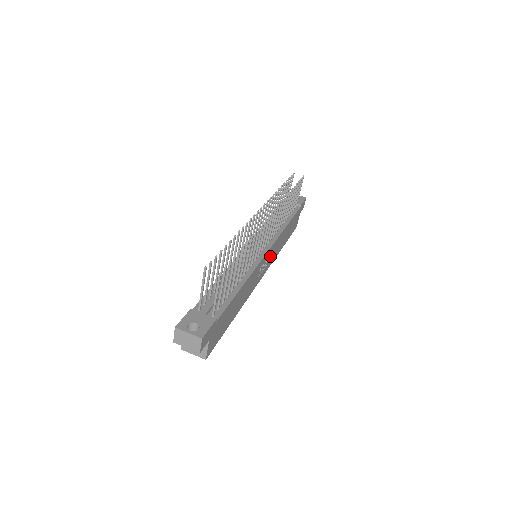
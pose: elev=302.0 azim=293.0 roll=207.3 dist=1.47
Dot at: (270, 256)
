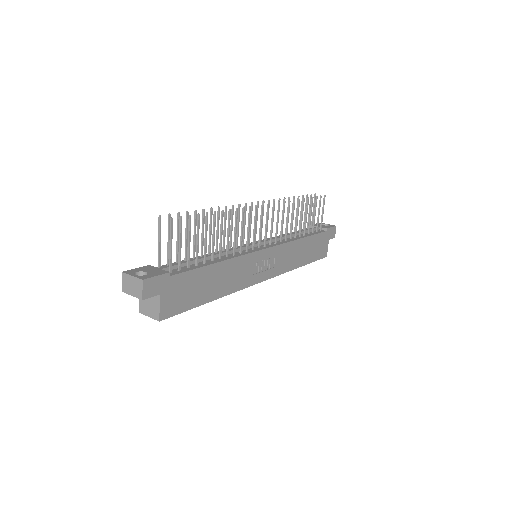
Dot at: (274, 260)
